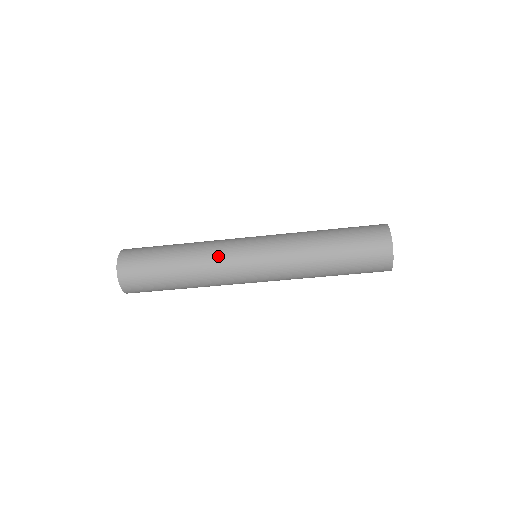
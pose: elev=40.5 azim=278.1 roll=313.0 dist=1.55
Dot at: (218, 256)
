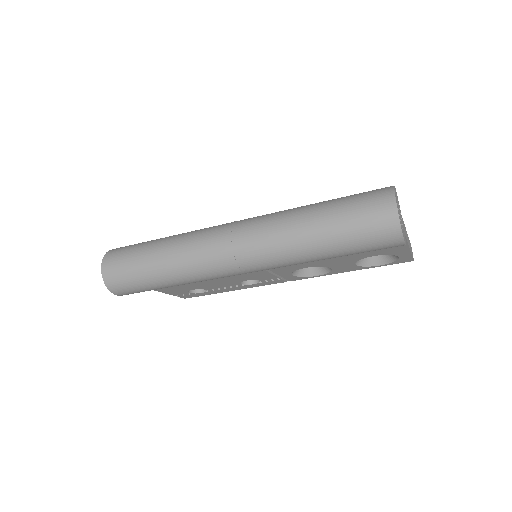
Dot at: (198, 238)
